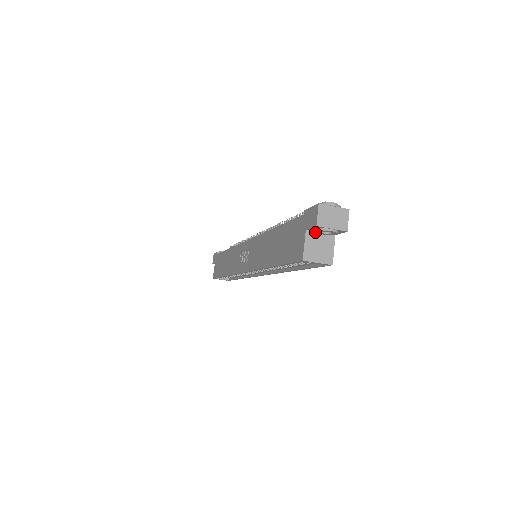
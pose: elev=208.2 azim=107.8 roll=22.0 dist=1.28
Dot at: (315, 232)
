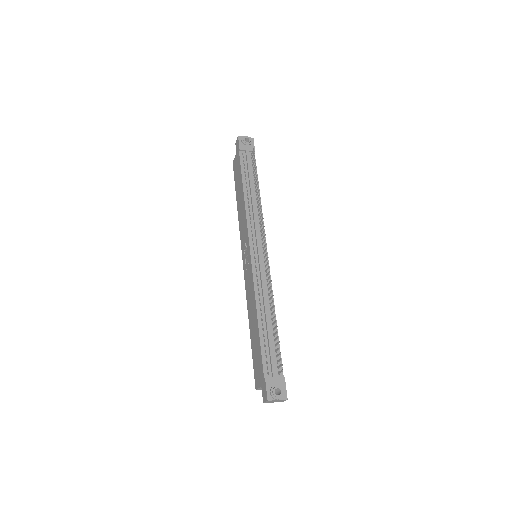
Dot at: occluded
